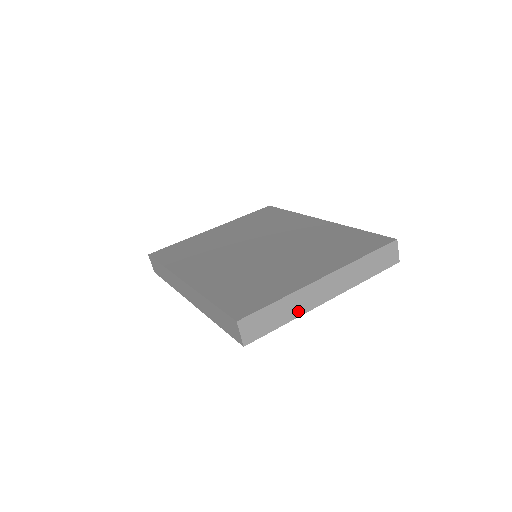
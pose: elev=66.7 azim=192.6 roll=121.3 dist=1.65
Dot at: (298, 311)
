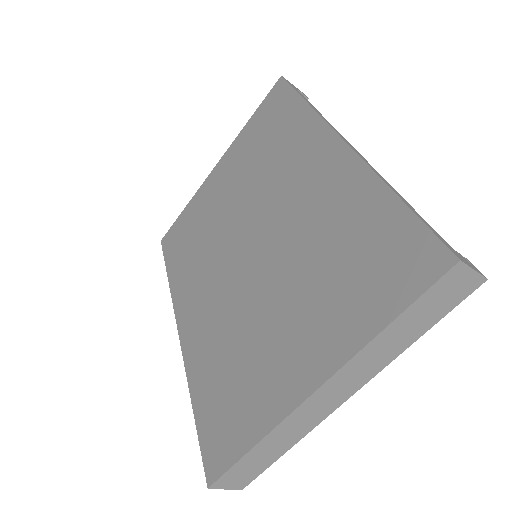
Dot at: (297, 435)
